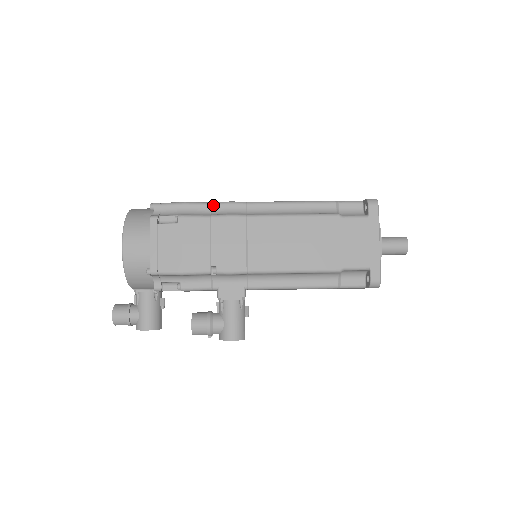
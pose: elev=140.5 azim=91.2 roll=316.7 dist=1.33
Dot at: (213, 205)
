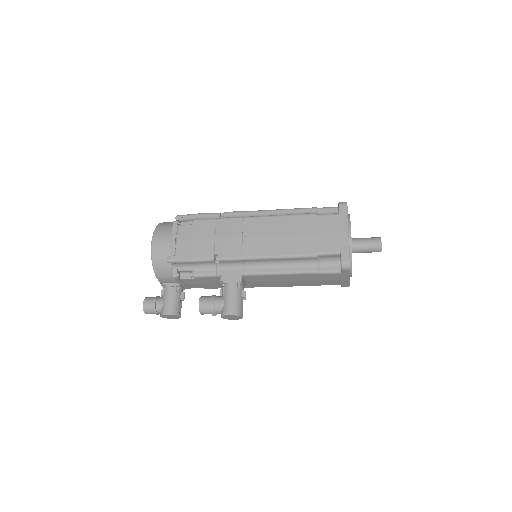
Dot at: occluded
